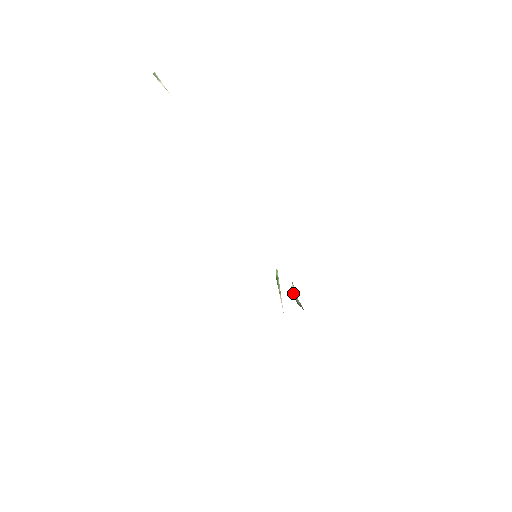
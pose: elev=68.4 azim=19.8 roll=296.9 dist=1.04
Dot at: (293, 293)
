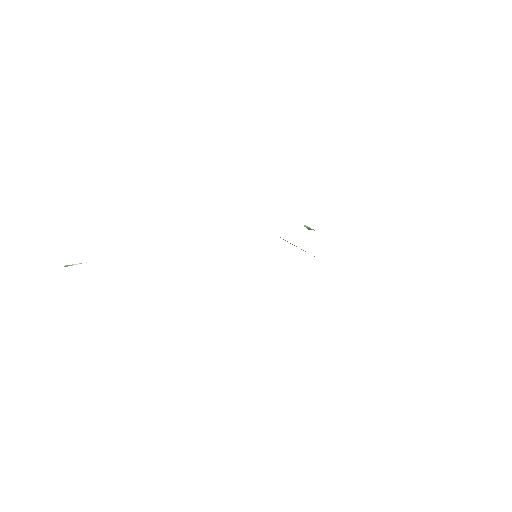
Dot at: occluded
